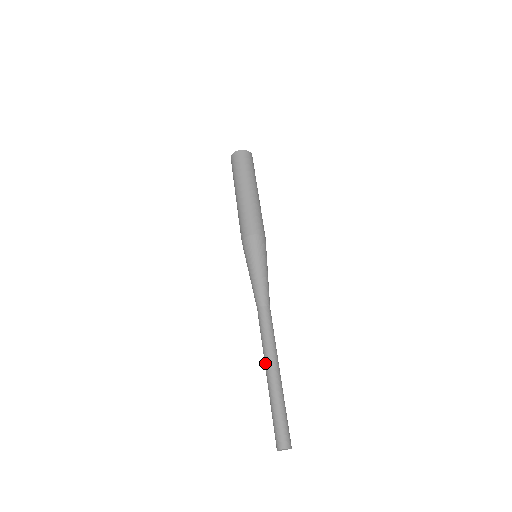
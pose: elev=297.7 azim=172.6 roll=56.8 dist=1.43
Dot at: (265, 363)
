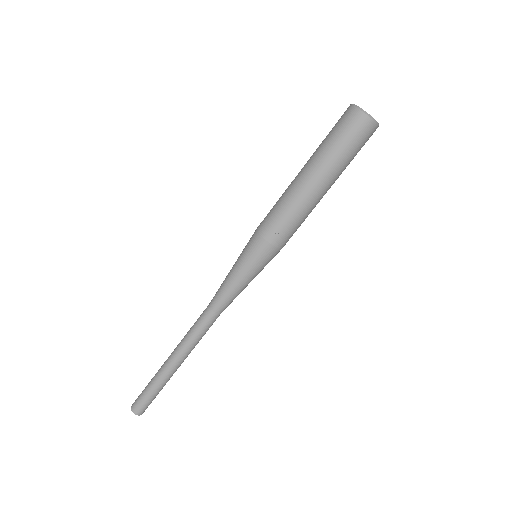
Dot at: (177, 357)
